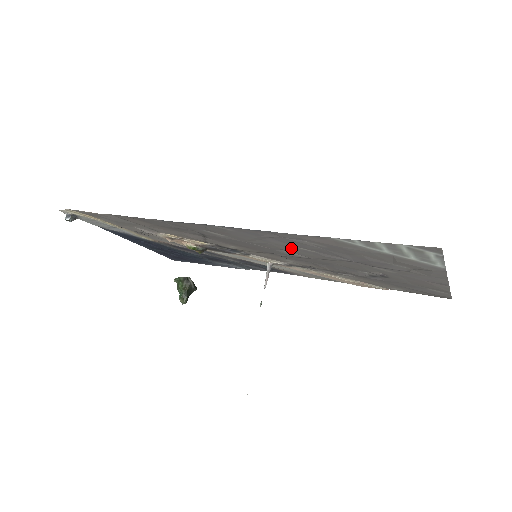
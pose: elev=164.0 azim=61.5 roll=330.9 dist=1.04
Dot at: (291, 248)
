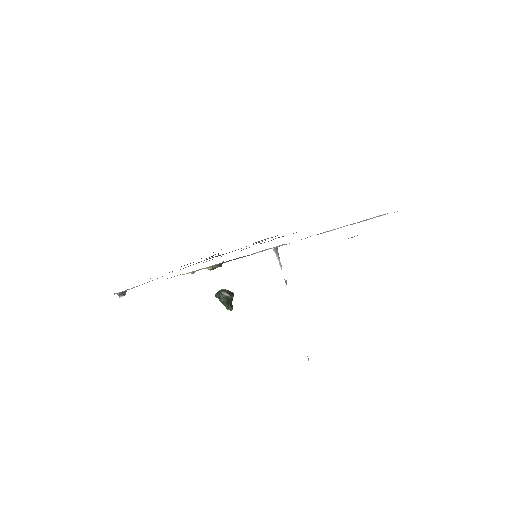
Dot at: occluded
